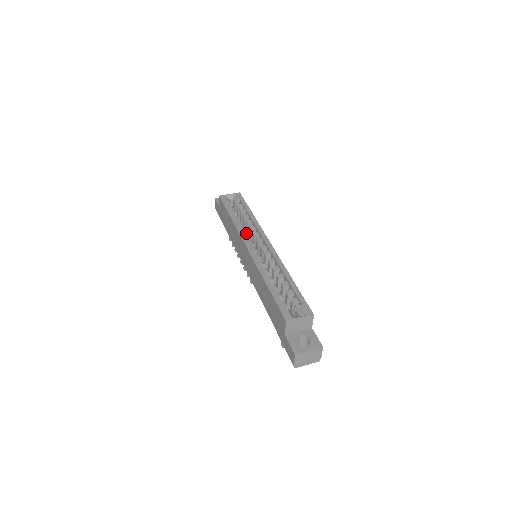
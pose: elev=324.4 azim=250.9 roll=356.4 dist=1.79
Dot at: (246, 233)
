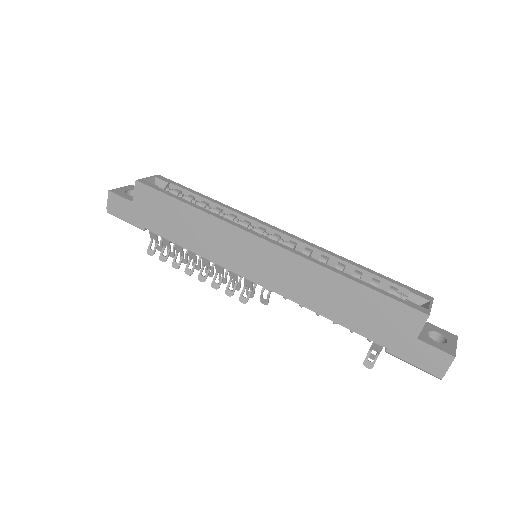
Dot at: occluded
